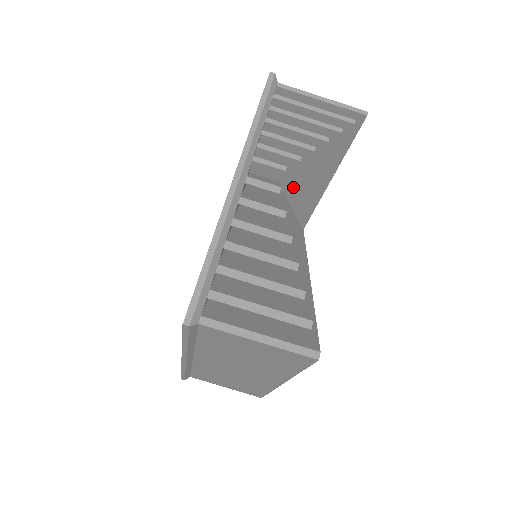
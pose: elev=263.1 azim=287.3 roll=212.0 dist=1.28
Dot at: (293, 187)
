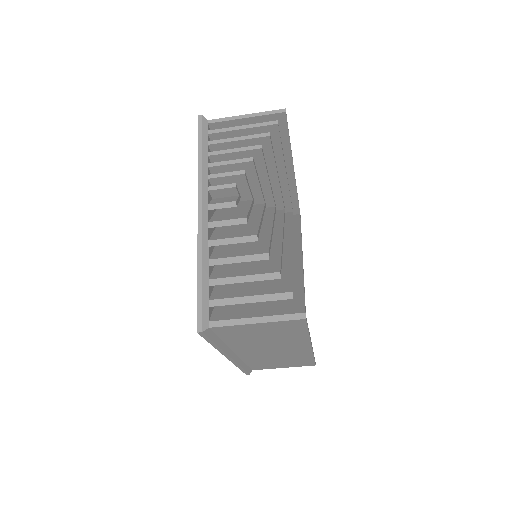
Dot at: (257, 192)
